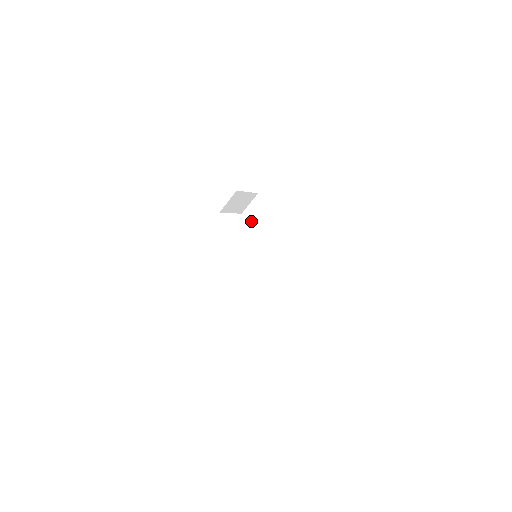
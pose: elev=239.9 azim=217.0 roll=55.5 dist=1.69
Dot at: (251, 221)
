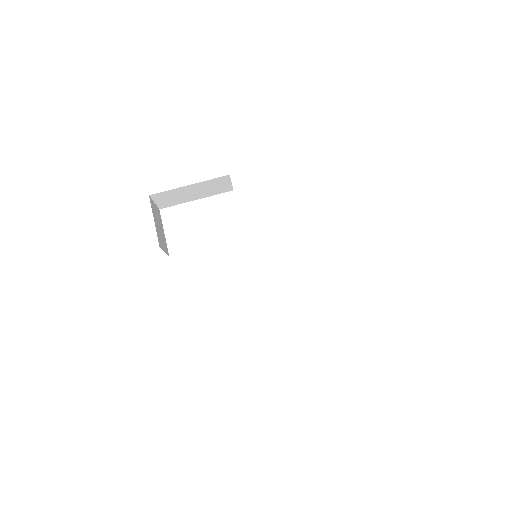
Dot at: (175, 204)
